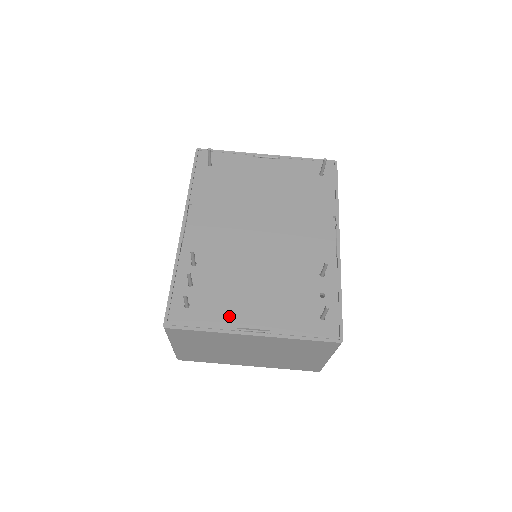
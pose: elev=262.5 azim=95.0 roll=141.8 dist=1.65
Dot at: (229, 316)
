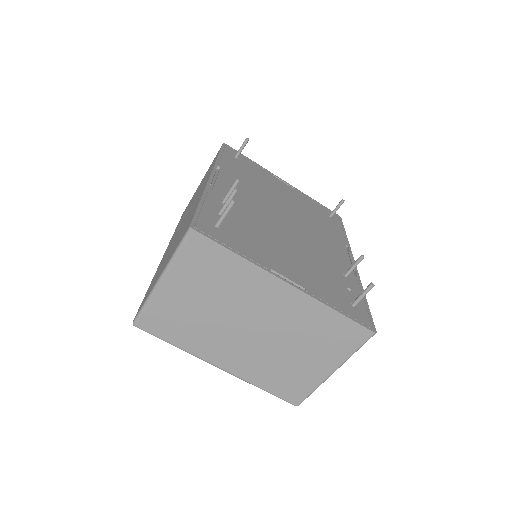
Dot at: (262, 256)
